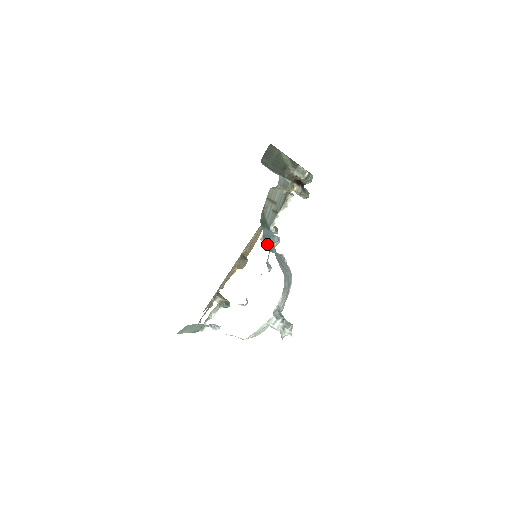
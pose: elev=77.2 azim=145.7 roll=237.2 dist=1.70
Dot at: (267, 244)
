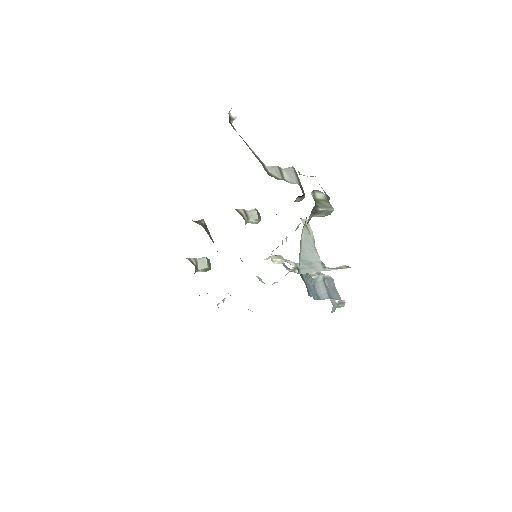
Dot at: (310, 289)
